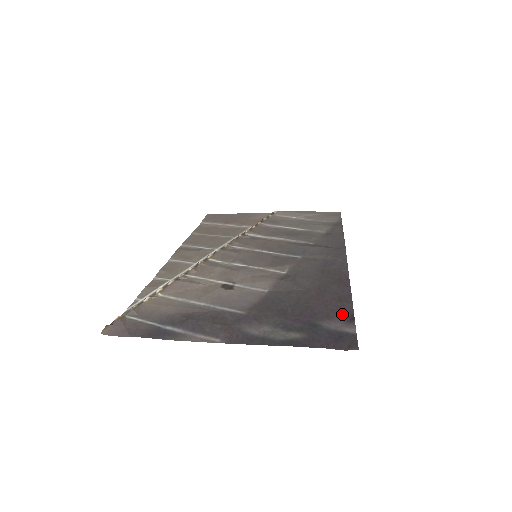
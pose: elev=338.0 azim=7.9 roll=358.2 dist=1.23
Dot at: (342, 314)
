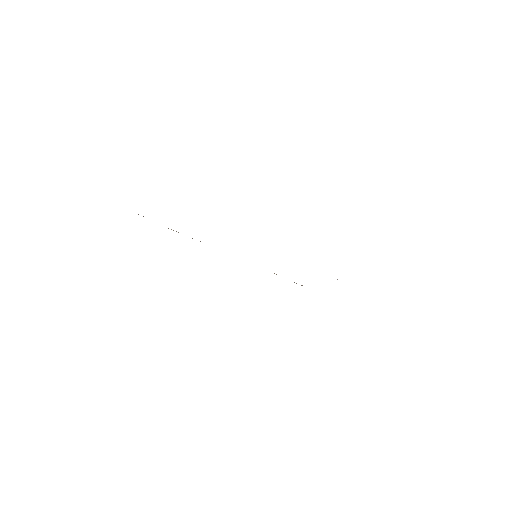
Dot at: occluded
